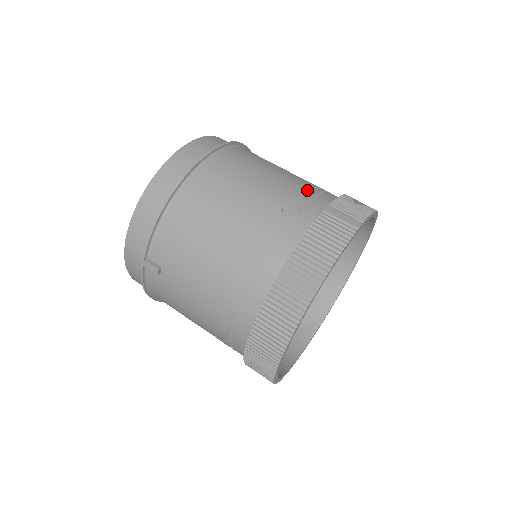
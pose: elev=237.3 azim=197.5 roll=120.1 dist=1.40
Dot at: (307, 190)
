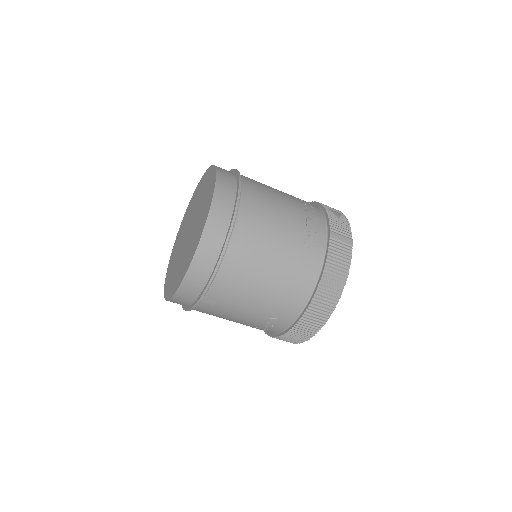
Dot at: (308, 216)
